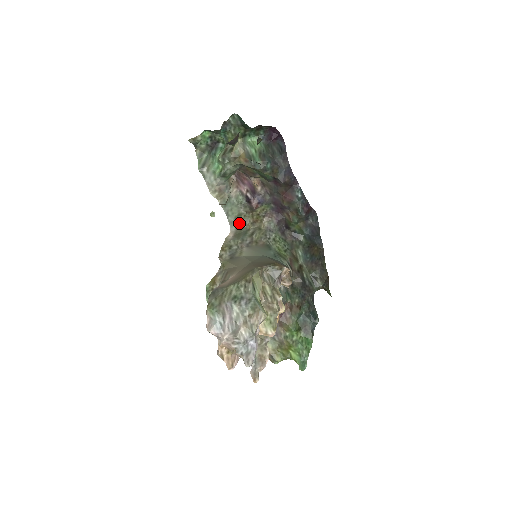
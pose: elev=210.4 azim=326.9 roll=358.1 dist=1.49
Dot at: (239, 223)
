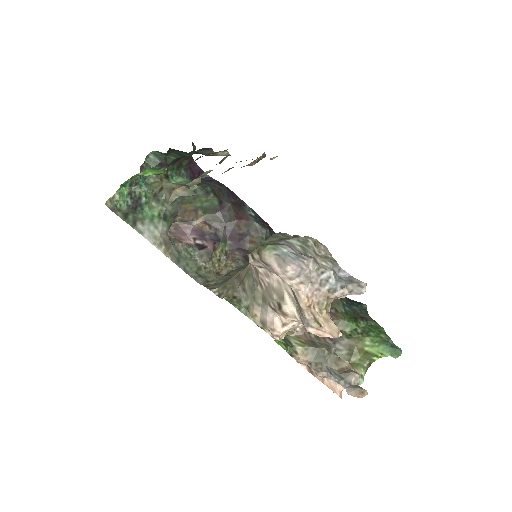
Dot at: (203, 277)
